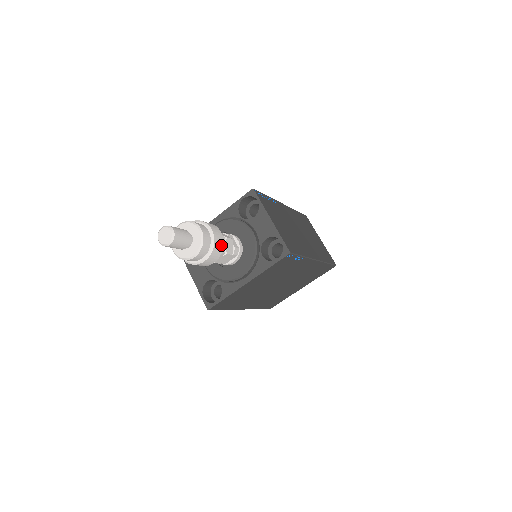
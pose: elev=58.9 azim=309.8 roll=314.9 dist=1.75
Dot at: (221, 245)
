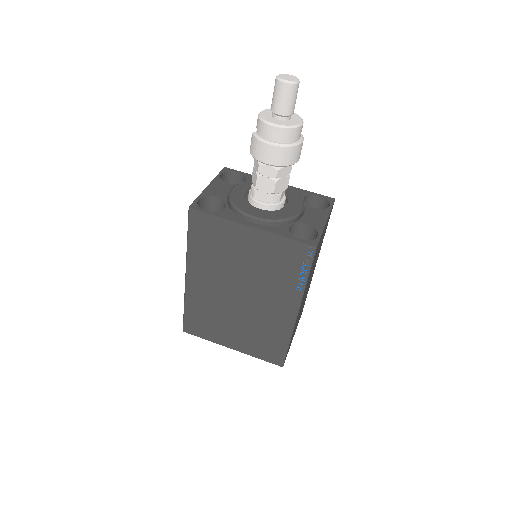
Dot at: (291, 160)
